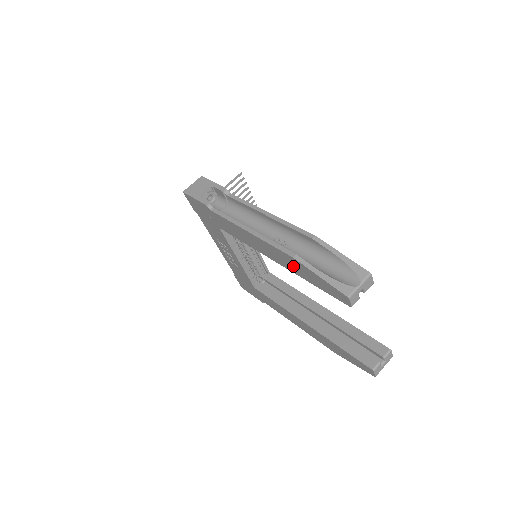
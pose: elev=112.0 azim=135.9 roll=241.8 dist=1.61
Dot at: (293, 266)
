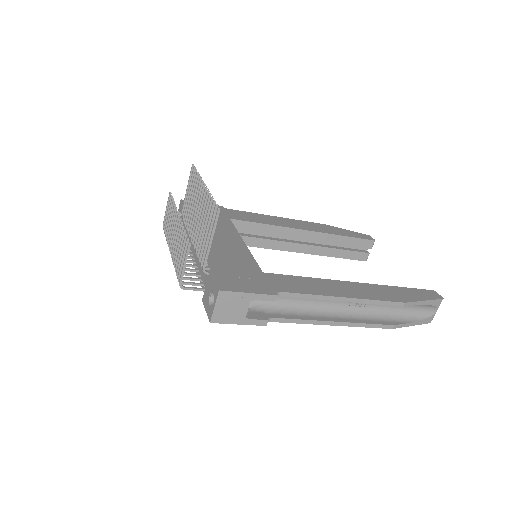
Dot at: occluded
